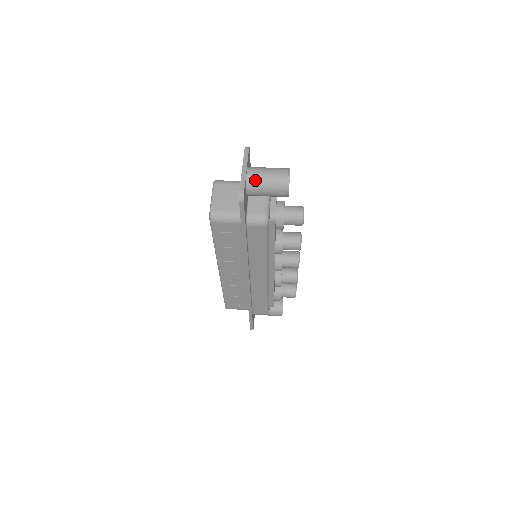
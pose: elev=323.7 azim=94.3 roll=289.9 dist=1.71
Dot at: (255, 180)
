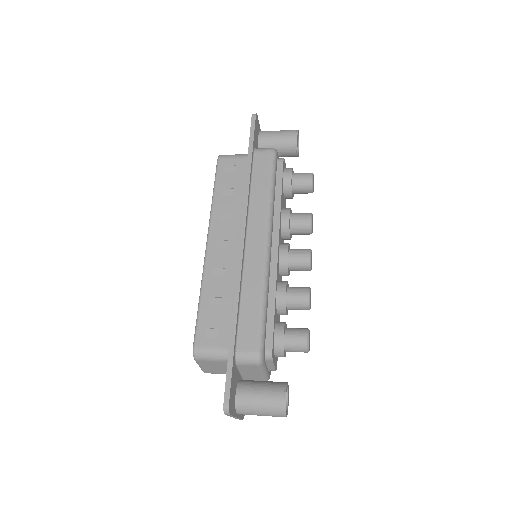
Dot at: (268, 131)
